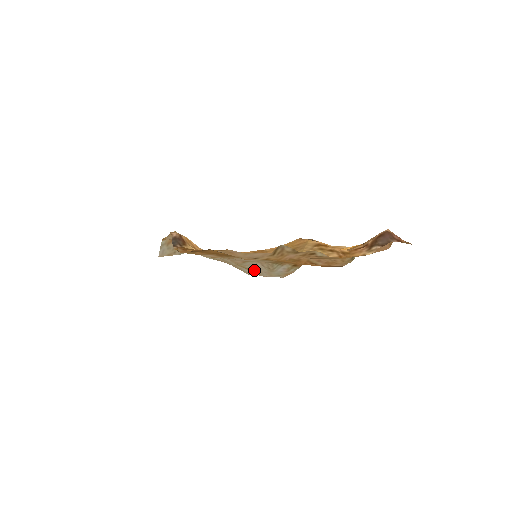
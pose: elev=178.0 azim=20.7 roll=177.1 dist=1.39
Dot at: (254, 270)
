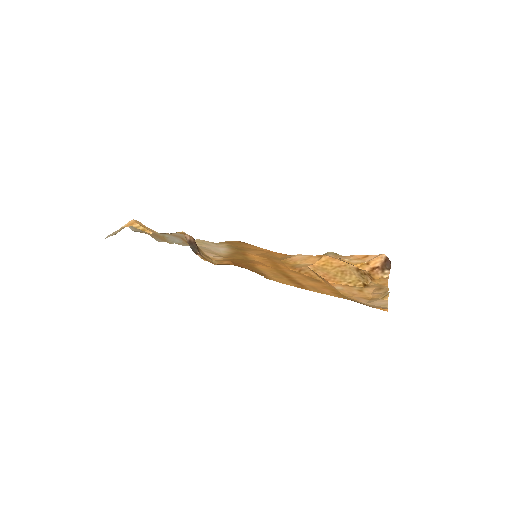
Dot at: occluded
